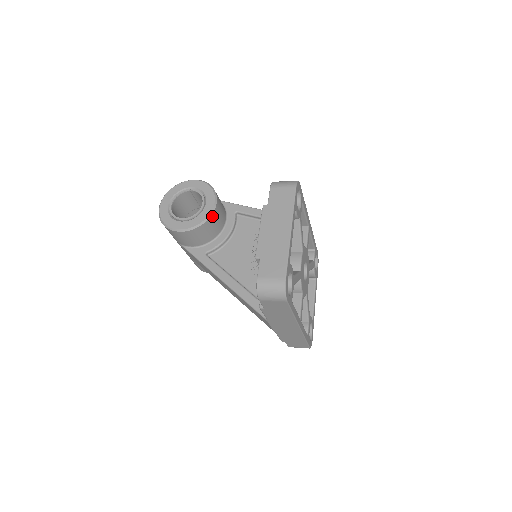
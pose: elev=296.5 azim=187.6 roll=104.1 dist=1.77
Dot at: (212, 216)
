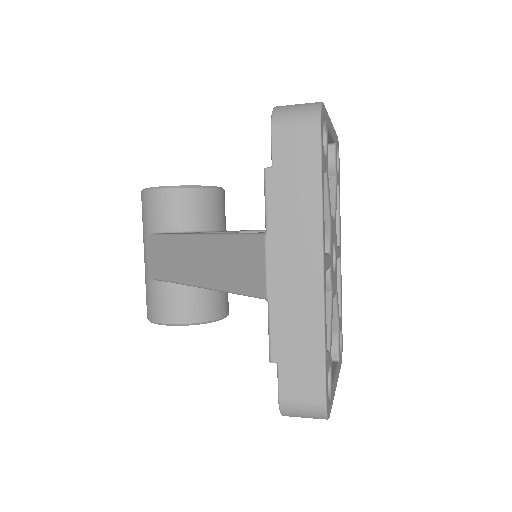
Dot at: (213, 191)
